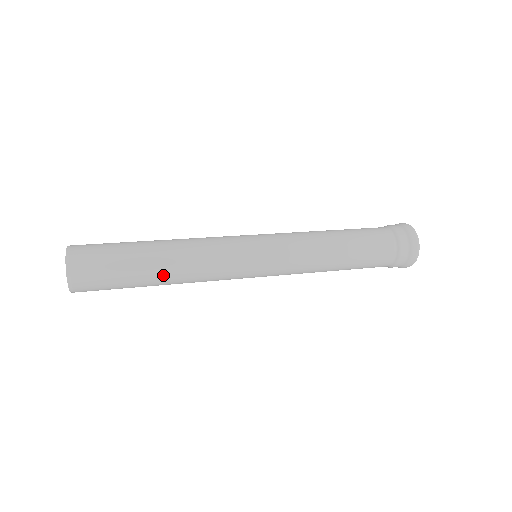
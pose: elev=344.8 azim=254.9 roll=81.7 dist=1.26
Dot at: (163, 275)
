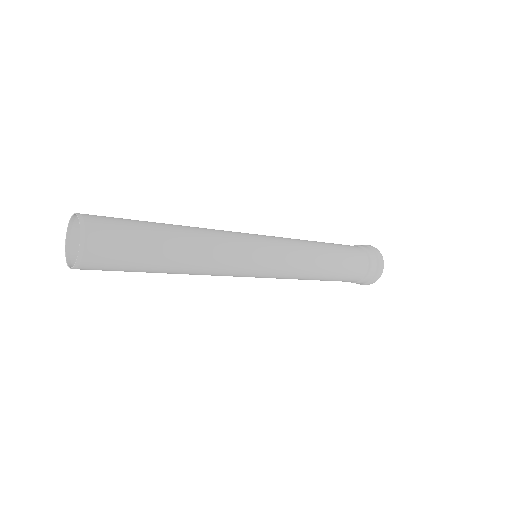
Dot at: (181, 240)
